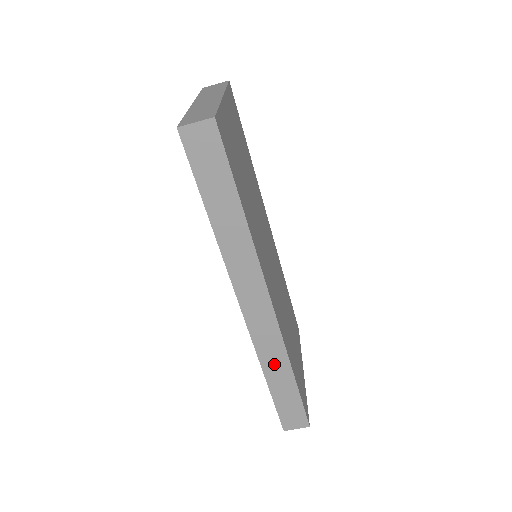
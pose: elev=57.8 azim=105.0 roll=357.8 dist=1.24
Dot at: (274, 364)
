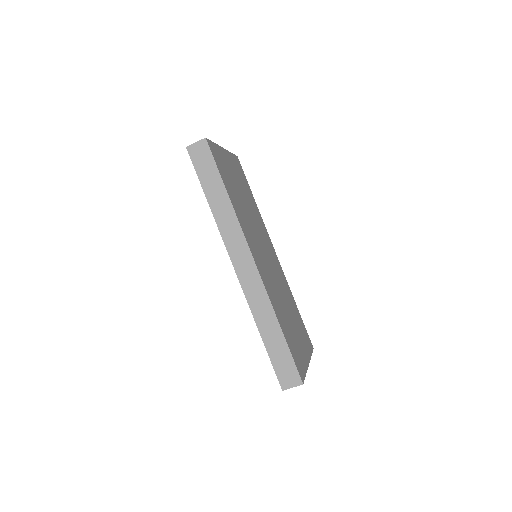
Dot at: (264, 317)
